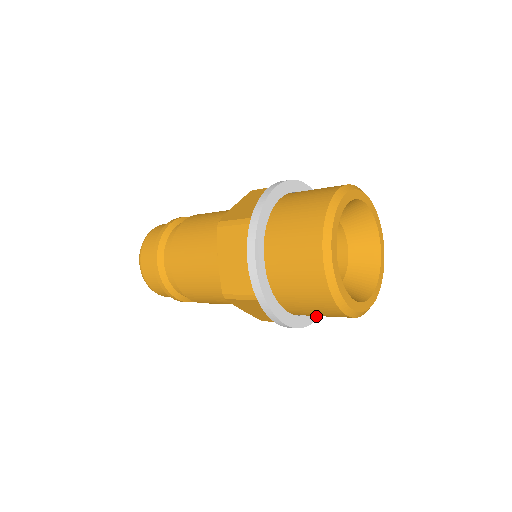
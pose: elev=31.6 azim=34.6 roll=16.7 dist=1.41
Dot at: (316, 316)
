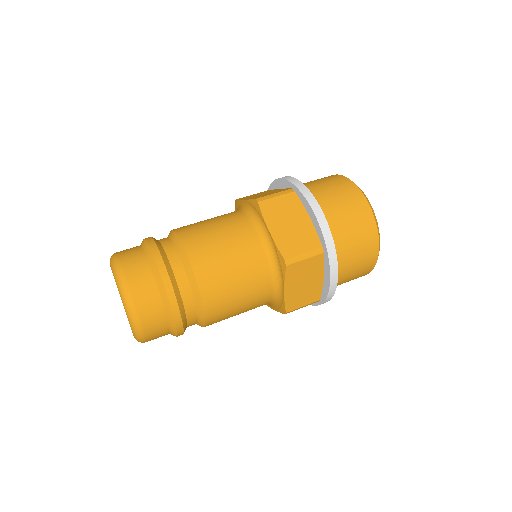
Dot at: occluded
